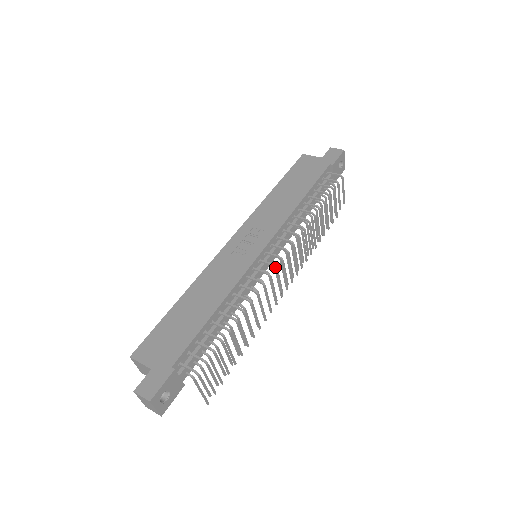
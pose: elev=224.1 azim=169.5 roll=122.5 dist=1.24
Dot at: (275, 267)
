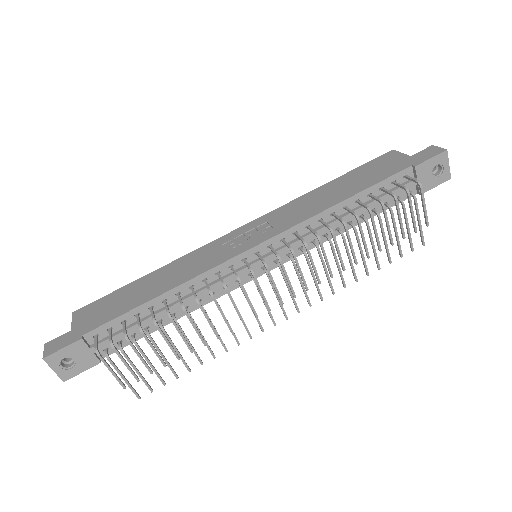
Dot at: (251, 271)
